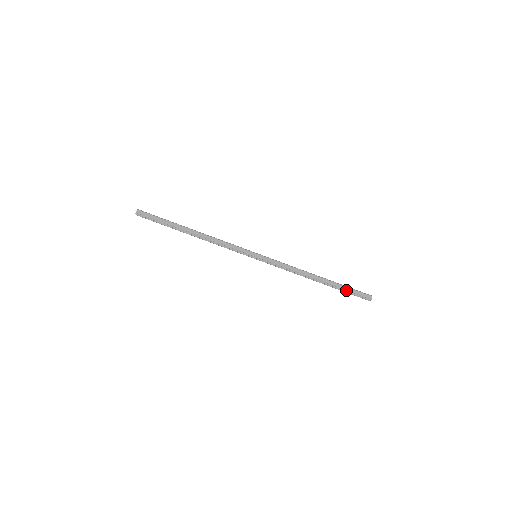
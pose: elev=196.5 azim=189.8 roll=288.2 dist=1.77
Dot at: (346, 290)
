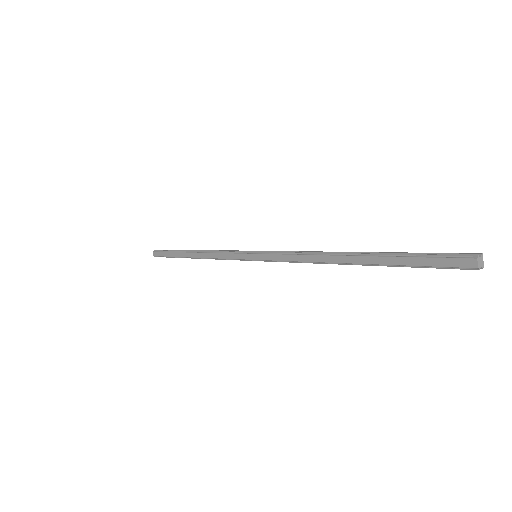
Dot at: (406, 265)
